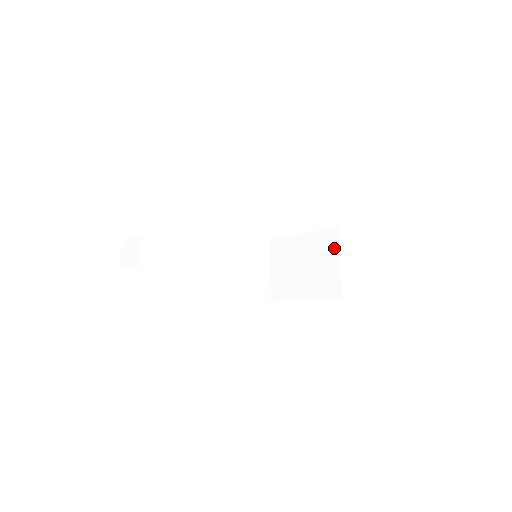
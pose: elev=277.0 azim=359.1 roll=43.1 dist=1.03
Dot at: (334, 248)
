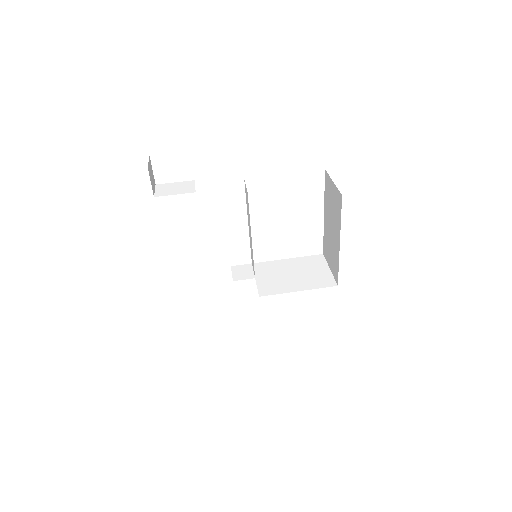
Dot at: (322, 263)
